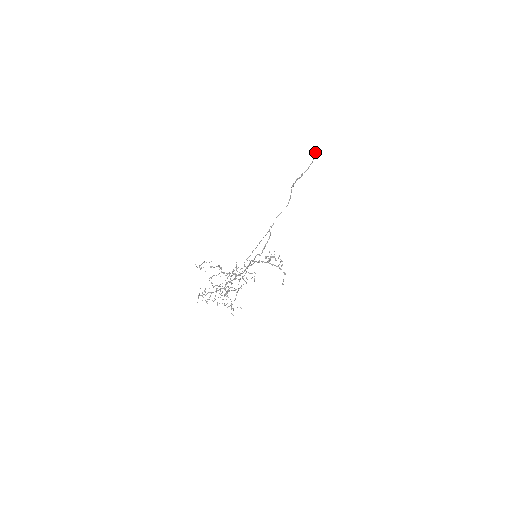
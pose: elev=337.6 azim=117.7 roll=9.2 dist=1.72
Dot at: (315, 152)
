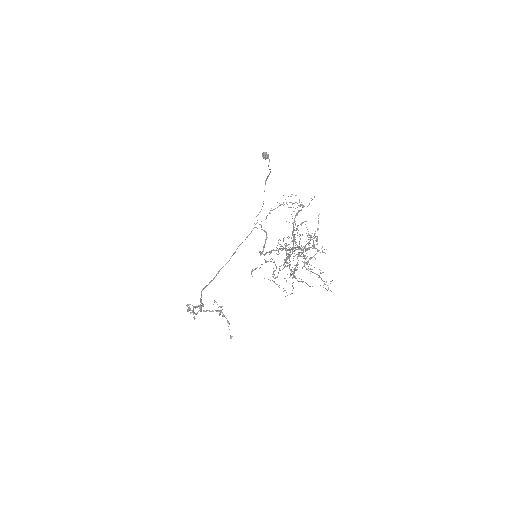
Dot at: (267, 156)
